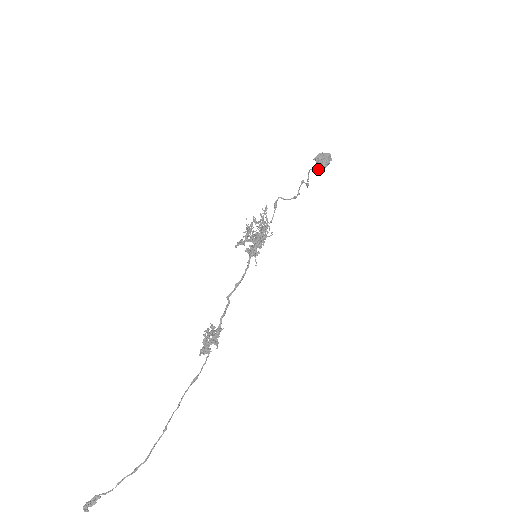
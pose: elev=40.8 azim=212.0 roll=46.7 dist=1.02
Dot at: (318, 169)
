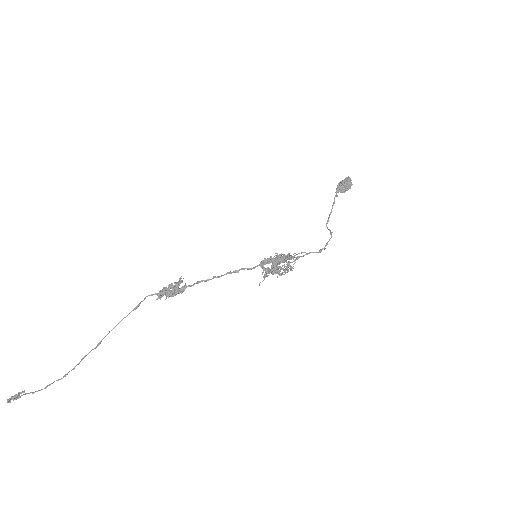
Dot at: (337, 192)
